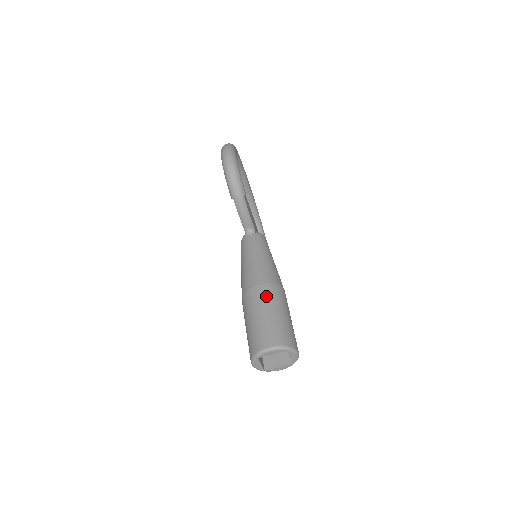
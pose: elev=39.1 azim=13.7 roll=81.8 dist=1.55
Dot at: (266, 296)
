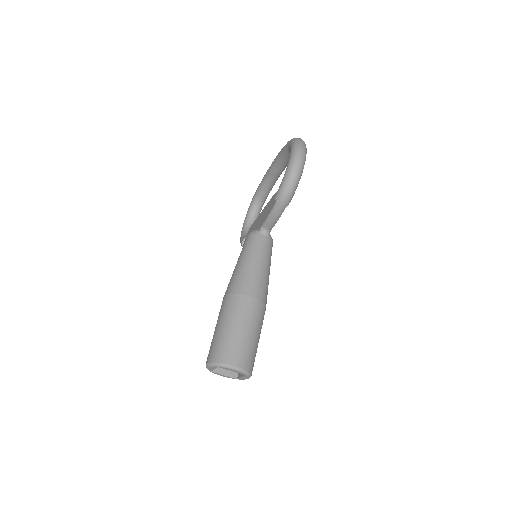
Dot at: (253, 313)
